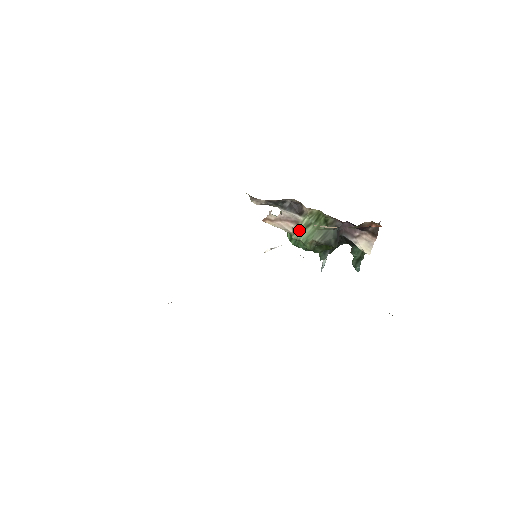
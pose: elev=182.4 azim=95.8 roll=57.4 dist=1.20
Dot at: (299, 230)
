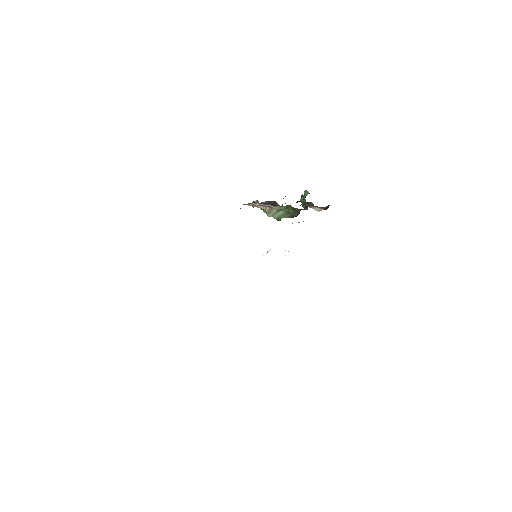
Dot at: (273, 212)
